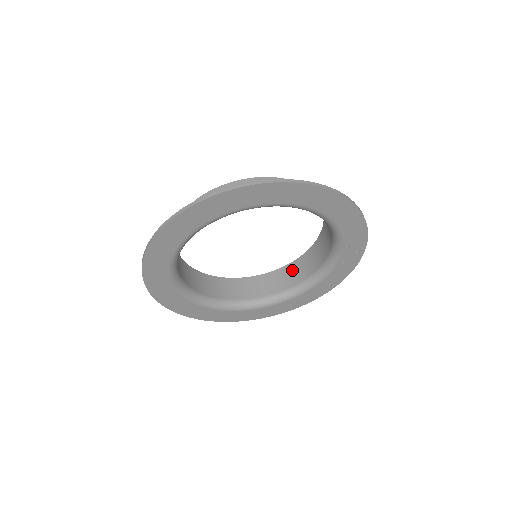
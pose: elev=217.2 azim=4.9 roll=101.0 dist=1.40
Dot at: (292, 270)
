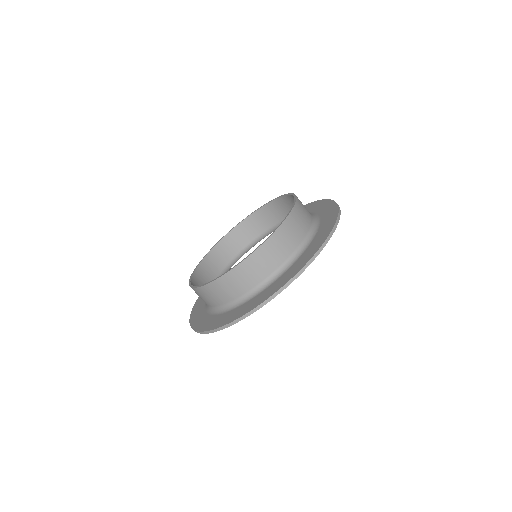
Dot at: (237, 235)
